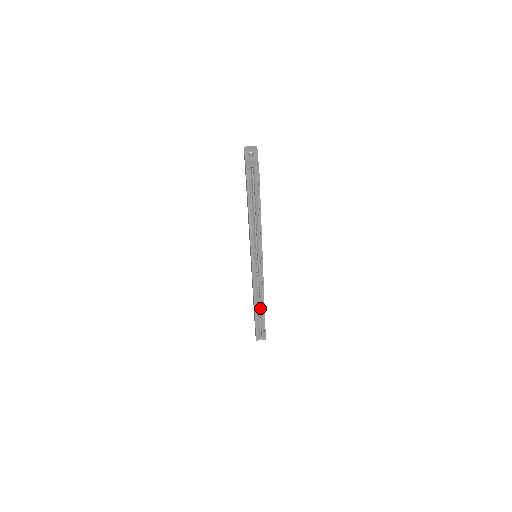
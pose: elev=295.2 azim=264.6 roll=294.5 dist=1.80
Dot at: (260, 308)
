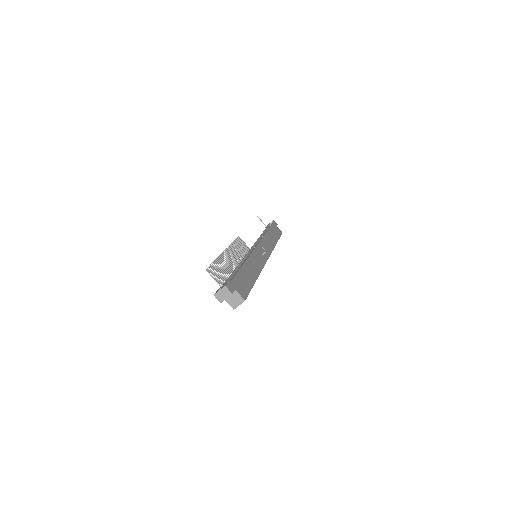
Dot at: occluded
